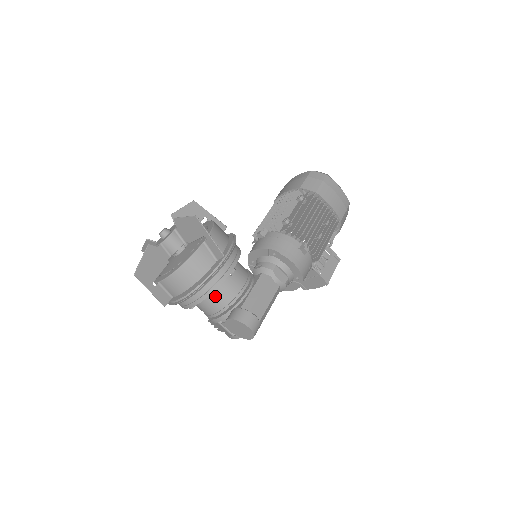
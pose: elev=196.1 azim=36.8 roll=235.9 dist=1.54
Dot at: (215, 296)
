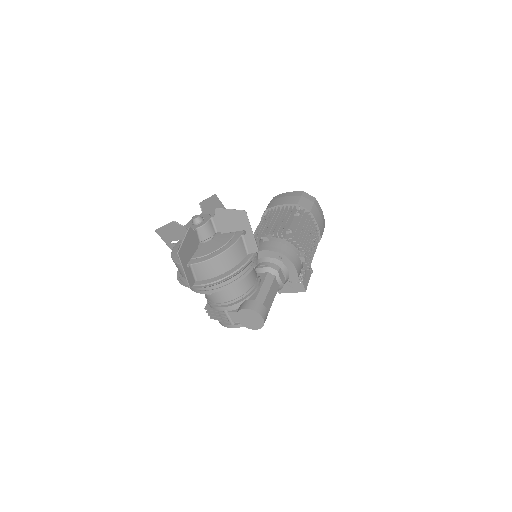
Dot at: (234, 286)
